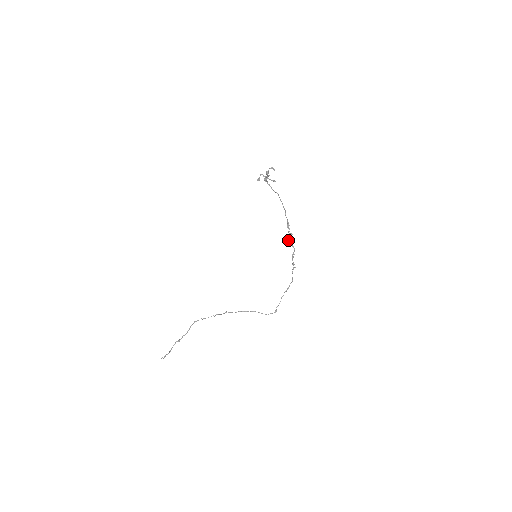
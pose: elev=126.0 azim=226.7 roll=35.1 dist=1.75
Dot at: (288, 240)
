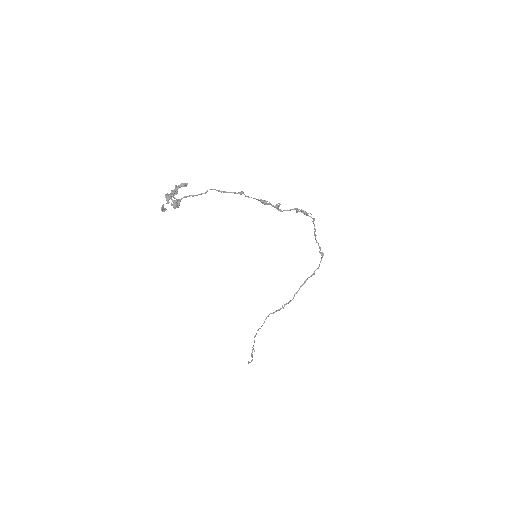
Dot at: occluded
